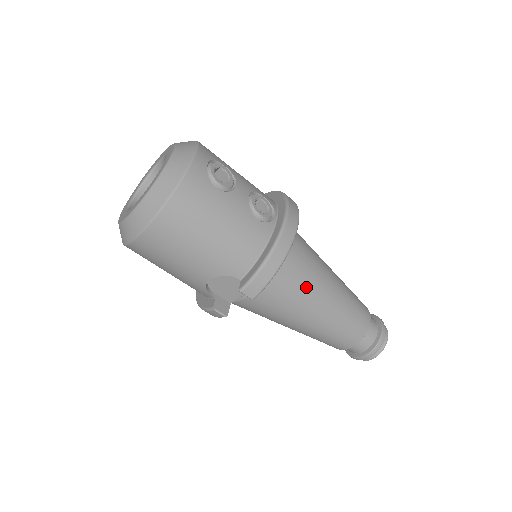
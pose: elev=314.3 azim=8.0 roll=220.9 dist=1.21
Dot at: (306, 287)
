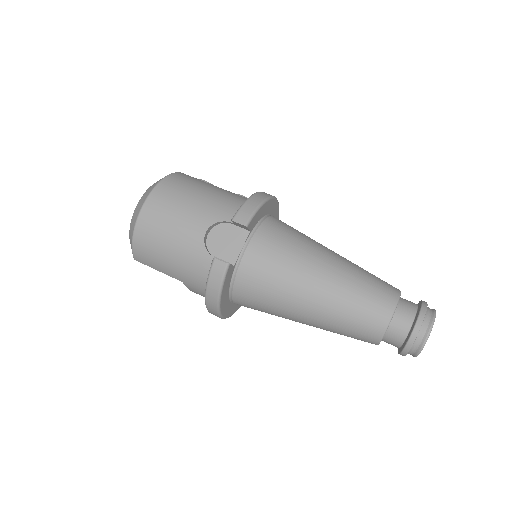
Dot at: (303, 241)
